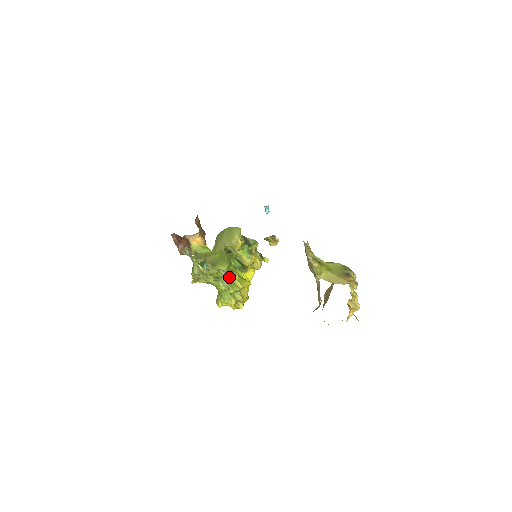
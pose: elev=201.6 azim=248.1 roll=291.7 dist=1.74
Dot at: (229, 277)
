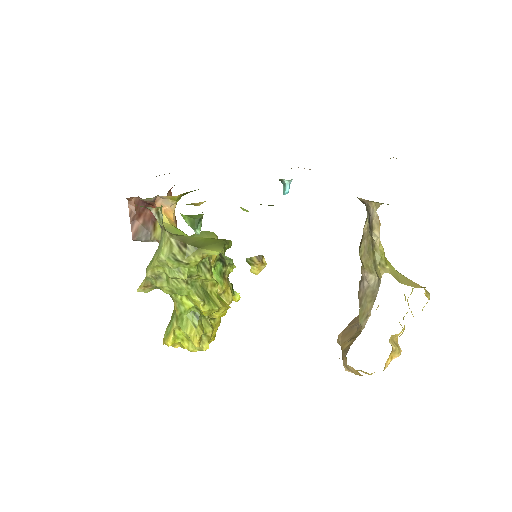
Dot at: (205, 285)
